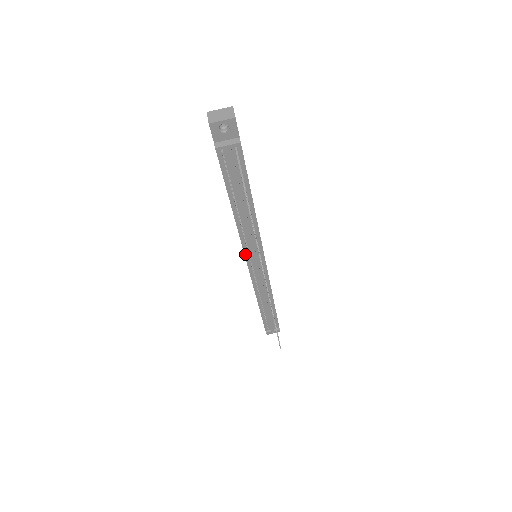
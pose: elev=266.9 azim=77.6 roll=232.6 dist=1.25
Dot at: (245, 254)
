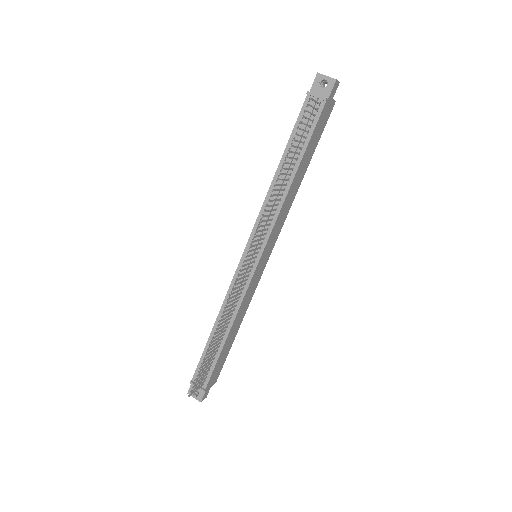
Dot at: (252, 233)
